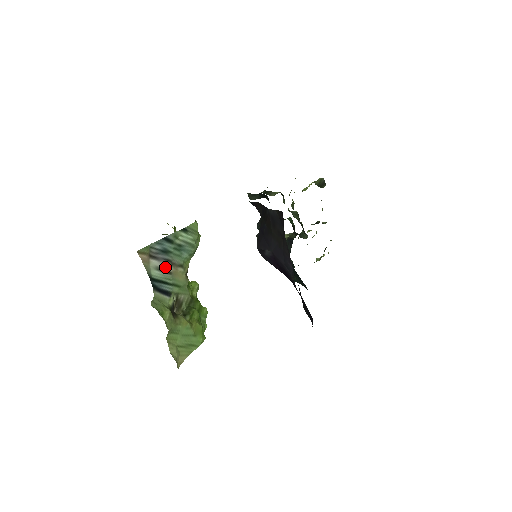
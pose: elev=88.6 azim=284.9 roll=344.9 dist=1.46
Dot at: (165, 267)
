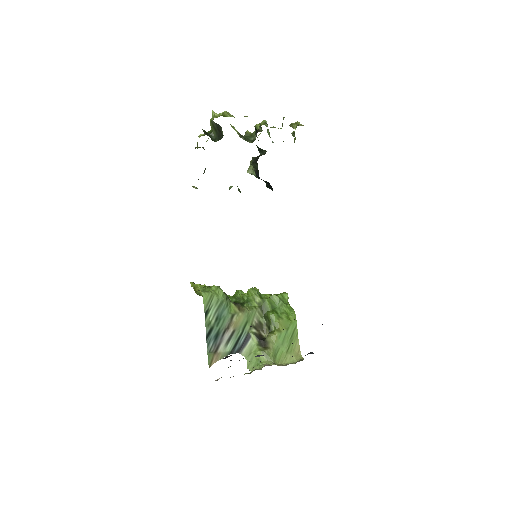
Dot at: (228, 336)
